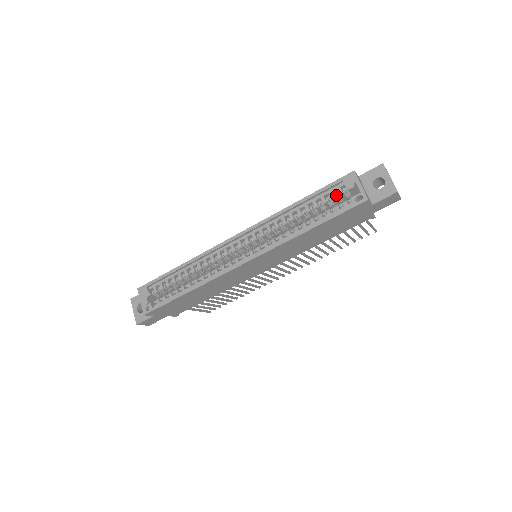
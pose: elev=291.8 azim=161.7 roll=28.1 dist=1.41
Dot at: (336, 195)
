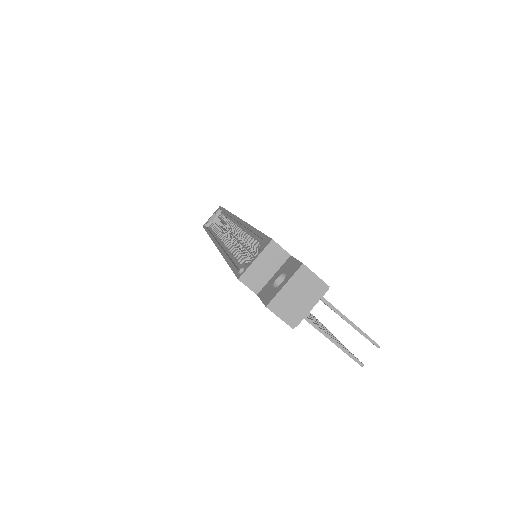
Dot at: occluded
